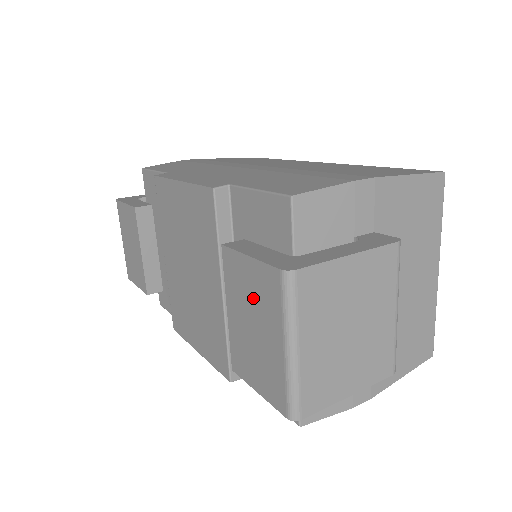
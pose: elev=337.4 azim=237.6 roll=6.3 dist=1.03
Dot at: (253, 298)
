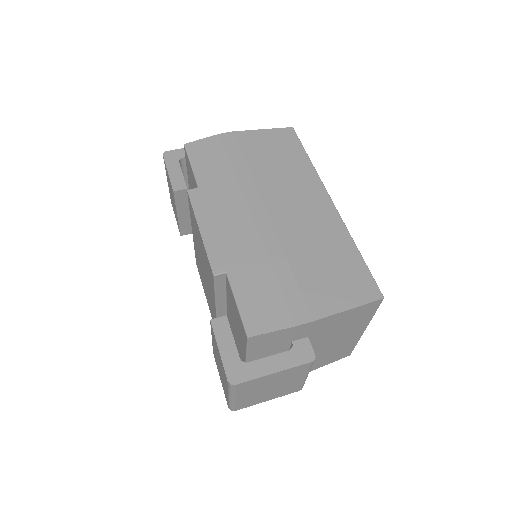
Dot at: (220, 361)
